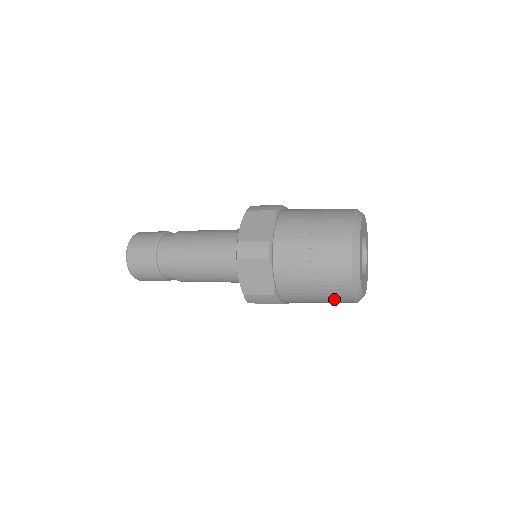
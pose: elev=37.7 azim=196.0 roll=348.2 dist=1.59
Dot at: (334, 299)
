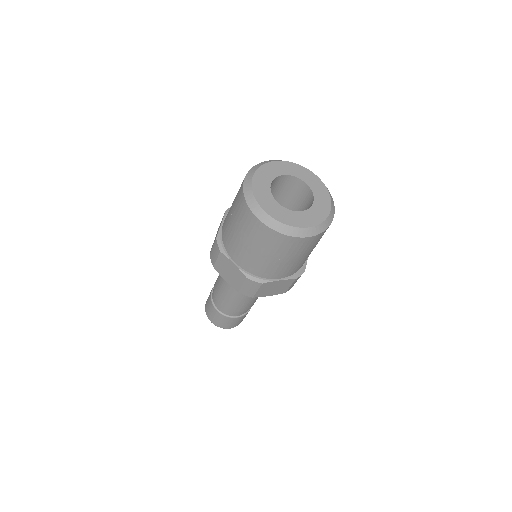
Dot at: (282, 248)
